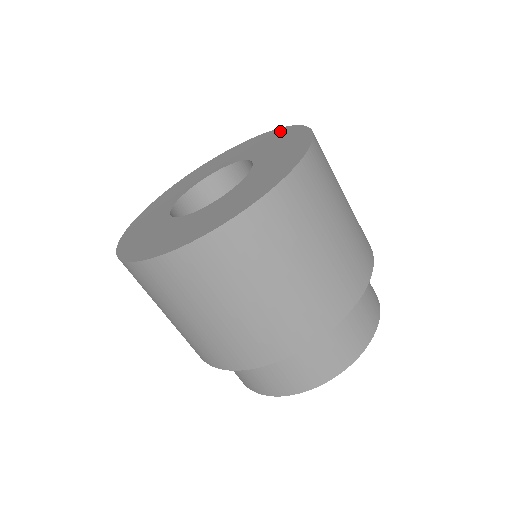
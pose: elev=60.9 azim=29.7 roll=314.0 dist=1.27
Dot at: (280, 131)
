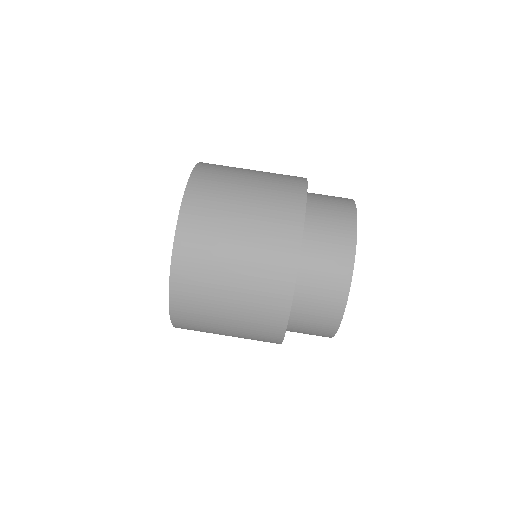
Dot at: occluded
